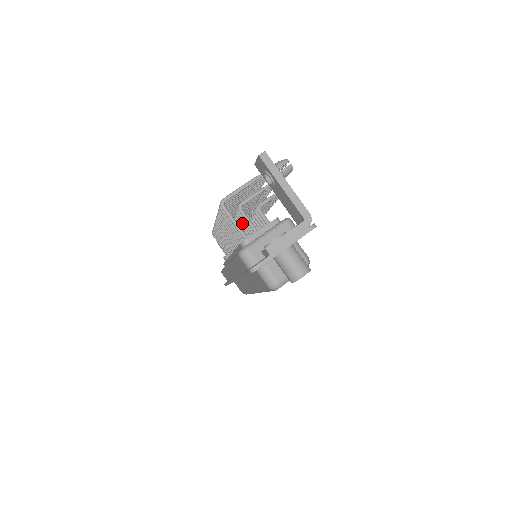
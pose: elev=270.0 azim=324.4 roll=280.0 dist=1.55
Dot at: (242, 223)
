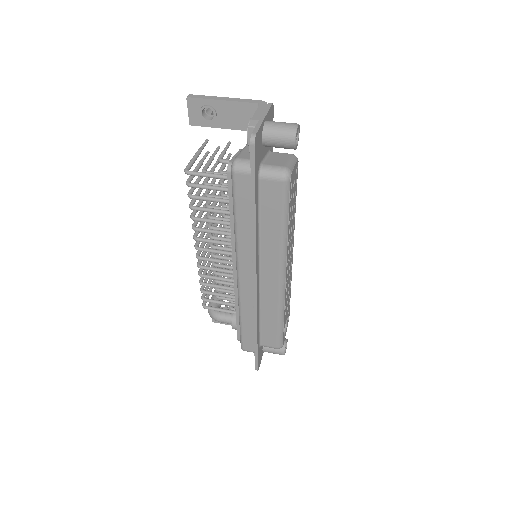
Dot at: (218, 197)
